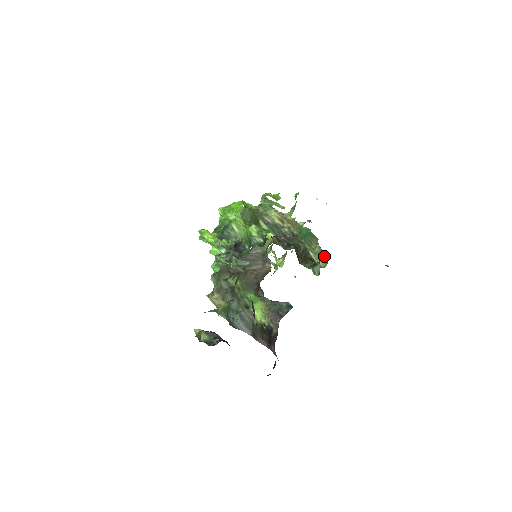
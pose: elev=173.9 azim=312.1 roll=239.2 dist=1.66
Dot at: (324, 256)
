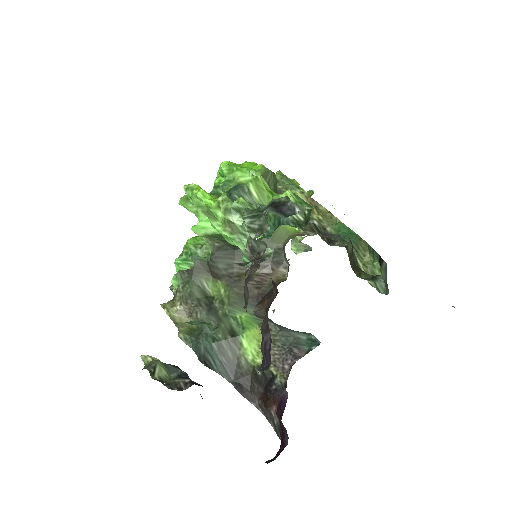
Dot at: (379, 270)
